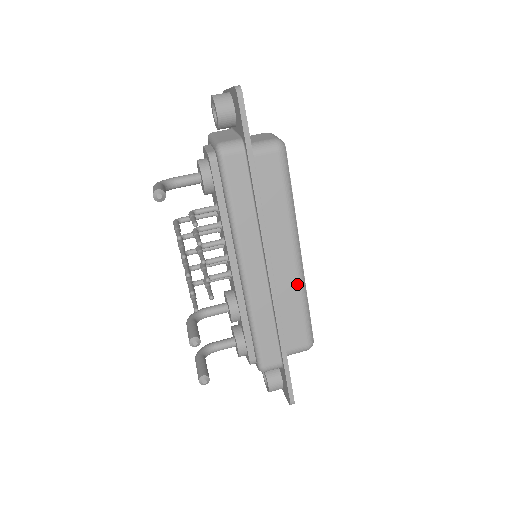
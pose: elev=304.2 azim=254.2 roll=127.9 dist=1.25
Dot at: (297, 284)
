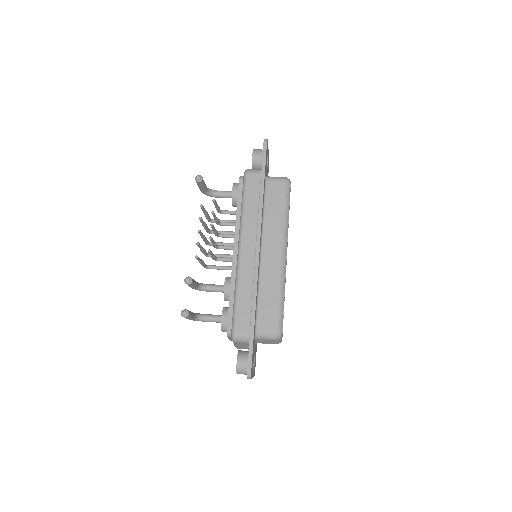
Dot at: (278, 277)
